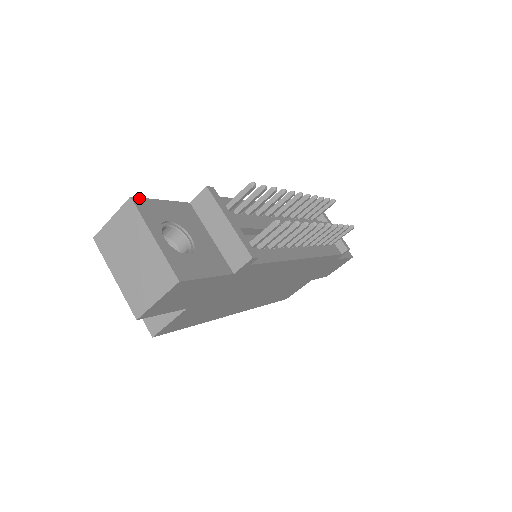
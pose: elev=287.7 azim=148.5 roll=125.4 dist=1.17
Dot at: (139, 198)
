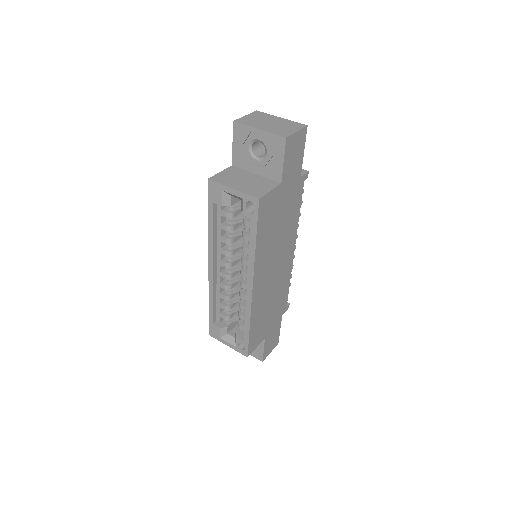
Dot at: occluded
